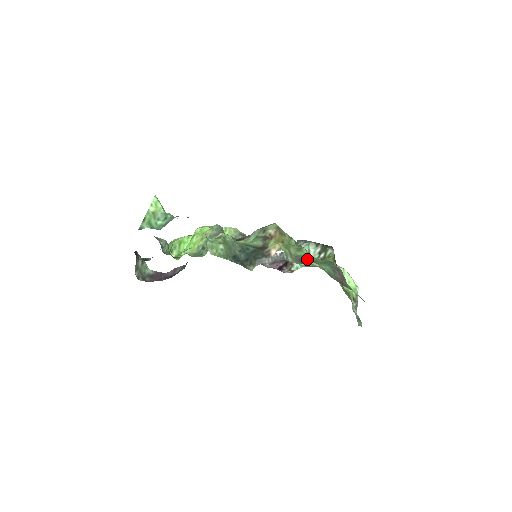
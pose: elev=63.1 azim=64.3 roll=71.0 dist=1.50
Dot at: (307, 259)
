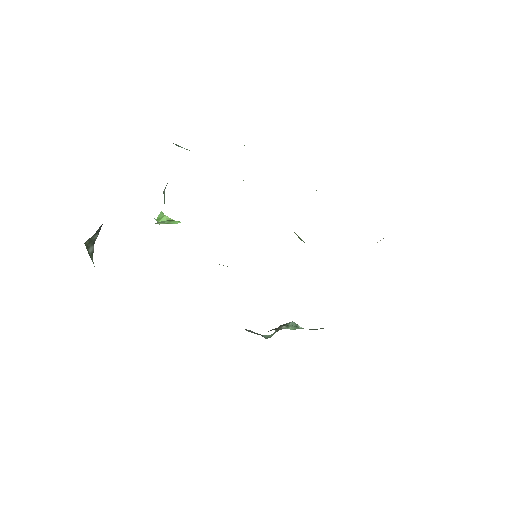
Dot at: occluded
